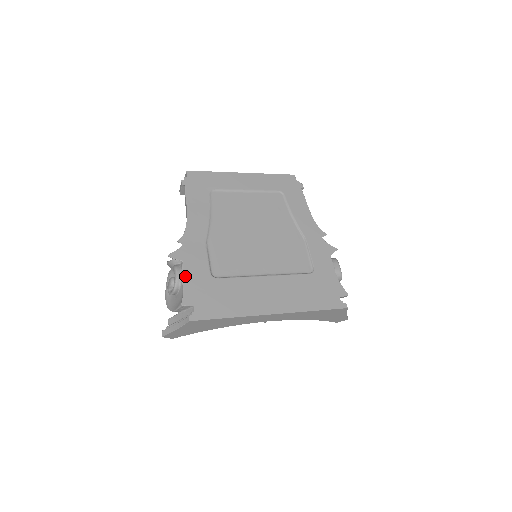
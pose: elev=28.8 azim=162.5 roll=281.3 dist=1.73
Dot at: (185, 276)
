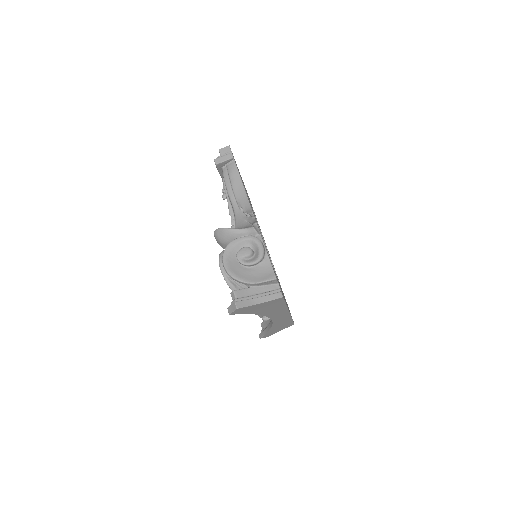
Dot at: occluded
